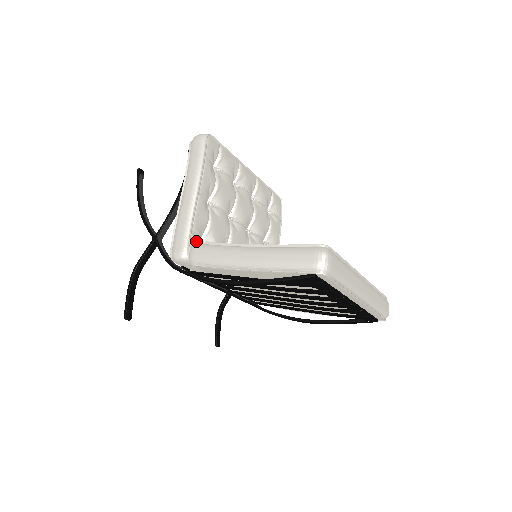
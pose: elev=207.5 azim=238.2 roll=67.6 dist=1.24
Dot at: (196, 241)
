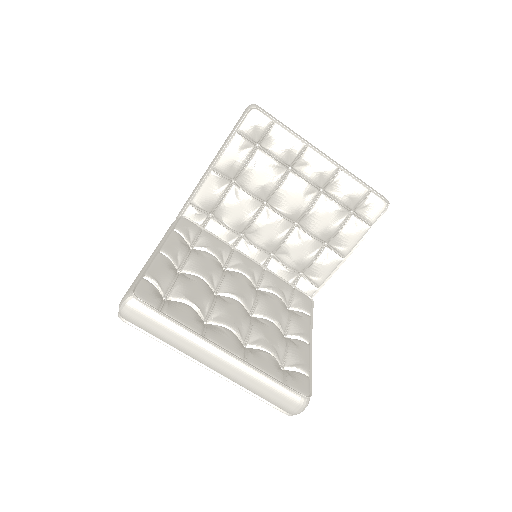
Dot at: occluded
